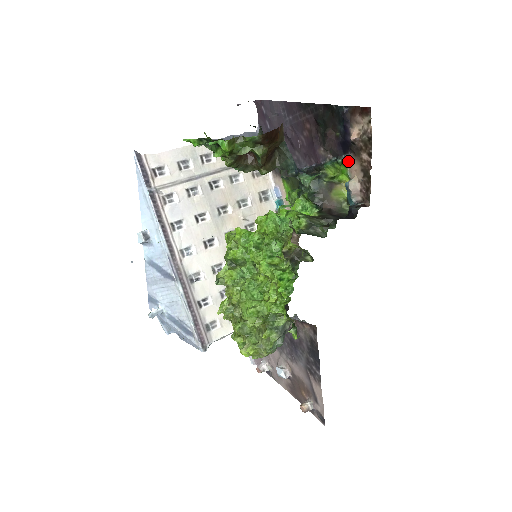
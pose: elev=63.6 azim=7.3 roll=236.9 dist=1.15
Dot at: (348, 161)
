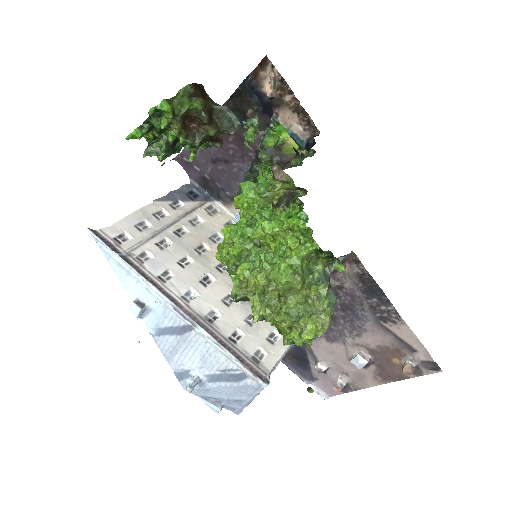
Dot at: (278, 118)
